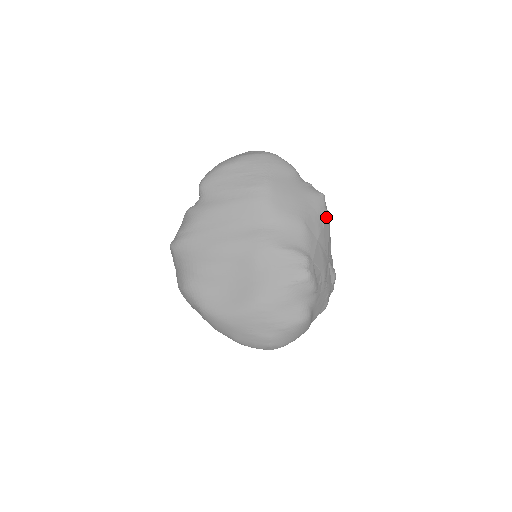
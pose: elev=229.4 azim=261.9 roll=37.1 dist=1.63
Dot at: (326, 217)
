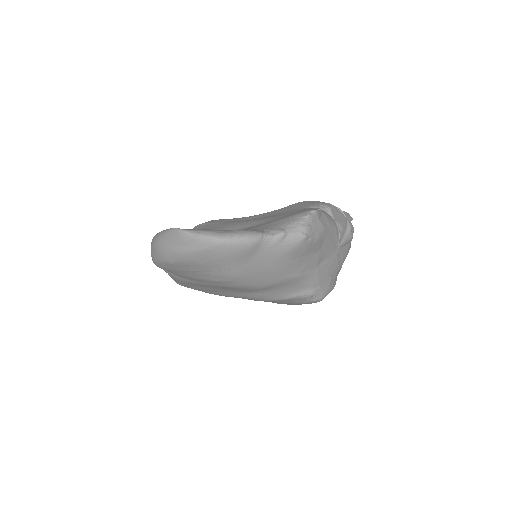
Dot at: (319, 242)
